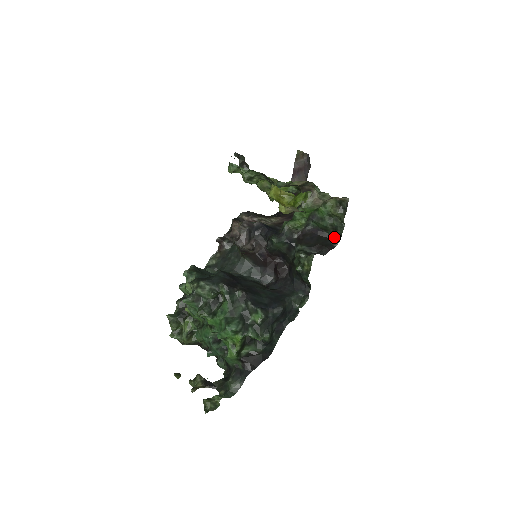
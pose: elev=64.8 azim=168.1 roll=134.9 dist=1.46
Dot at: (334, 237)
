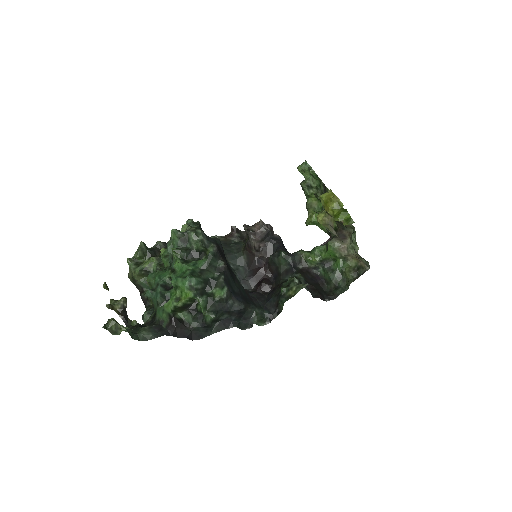
Dot at: (330, 293)
